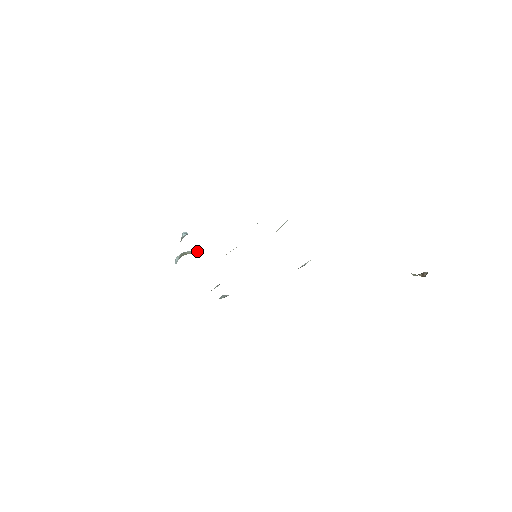
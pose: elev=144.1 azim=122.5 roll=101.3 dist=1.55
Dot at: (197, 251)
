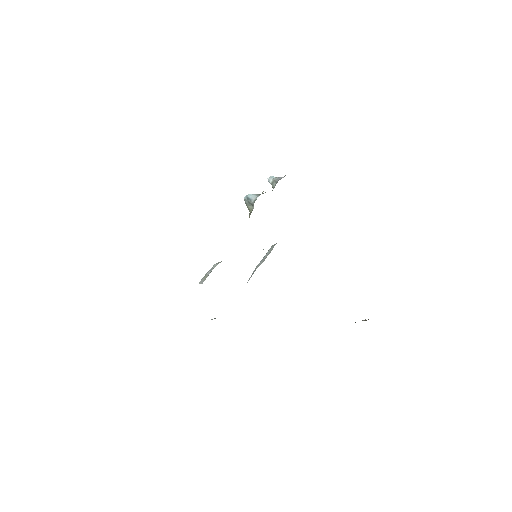
Dot at: occluded
